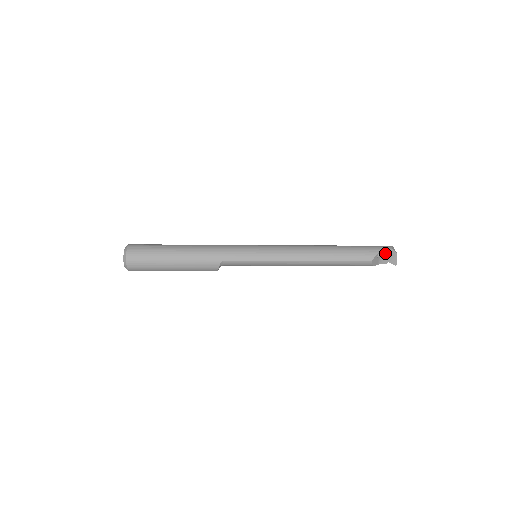
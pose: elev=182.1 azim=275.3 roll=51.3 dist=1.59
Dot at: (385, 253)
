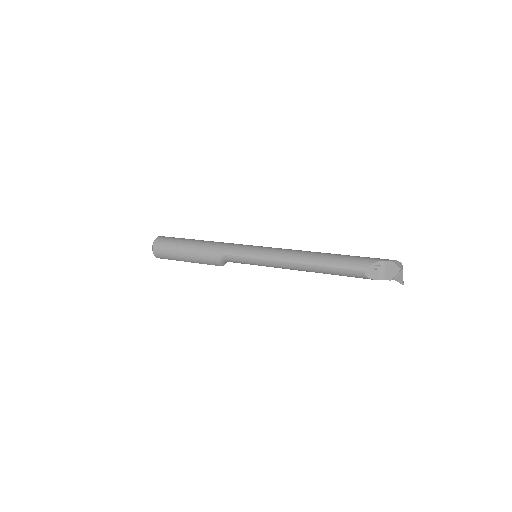
Dot at: (386, 266)
